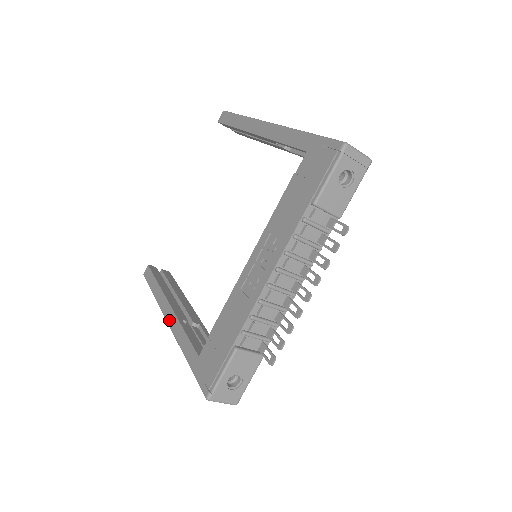
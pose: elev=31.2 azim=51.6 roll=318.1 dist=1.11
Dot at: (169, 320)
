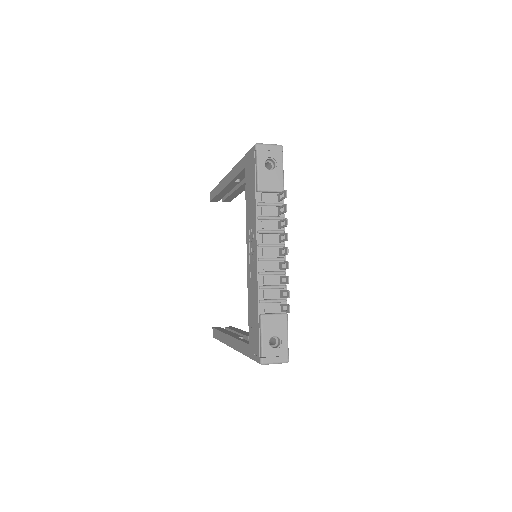
Dot at: (231, 345)
